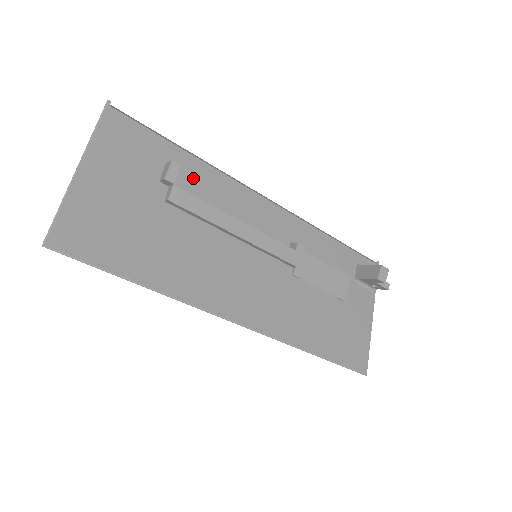
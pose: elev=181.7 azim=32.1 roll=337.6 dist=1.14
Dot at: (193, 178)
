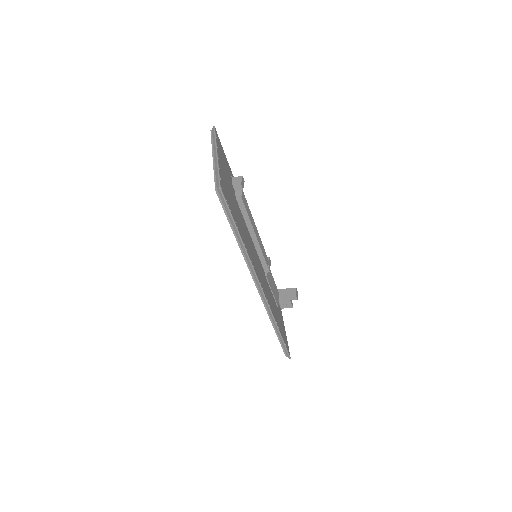
Dot at: occluded
